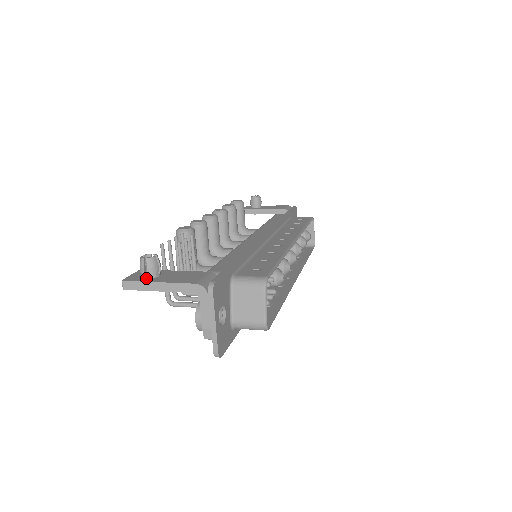
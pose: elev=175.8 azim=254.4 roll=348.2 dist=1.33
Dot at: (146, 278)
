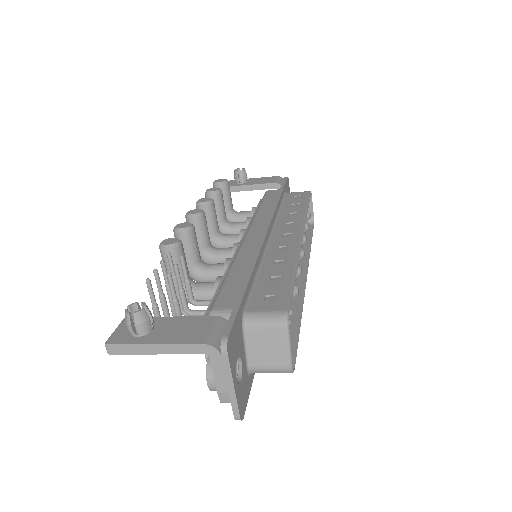
Dot at: (136, 336)
